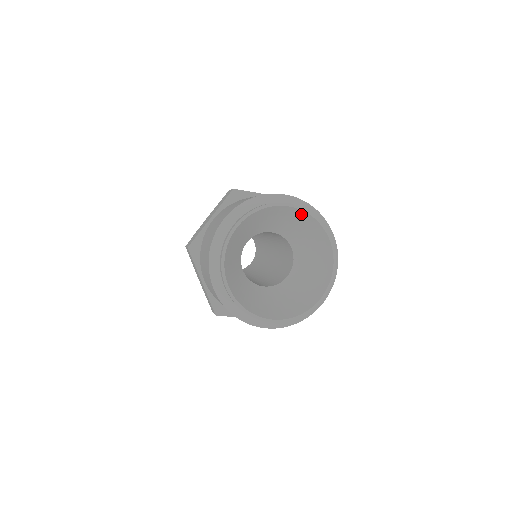
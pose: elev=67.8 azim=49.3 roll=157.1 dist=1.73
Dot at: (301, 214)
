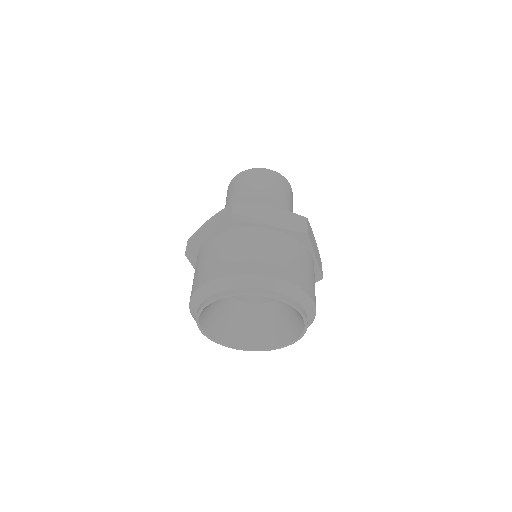
Dot at: occluded
